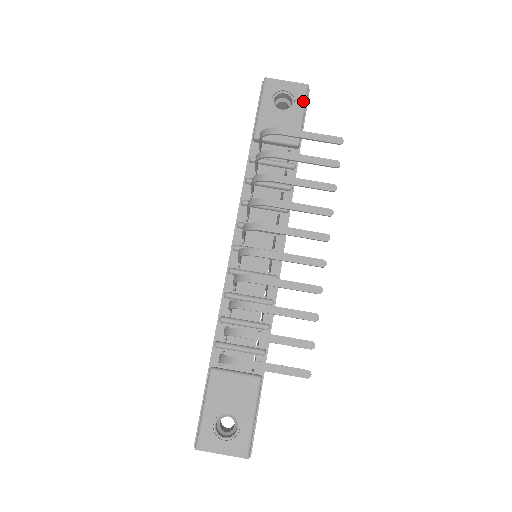
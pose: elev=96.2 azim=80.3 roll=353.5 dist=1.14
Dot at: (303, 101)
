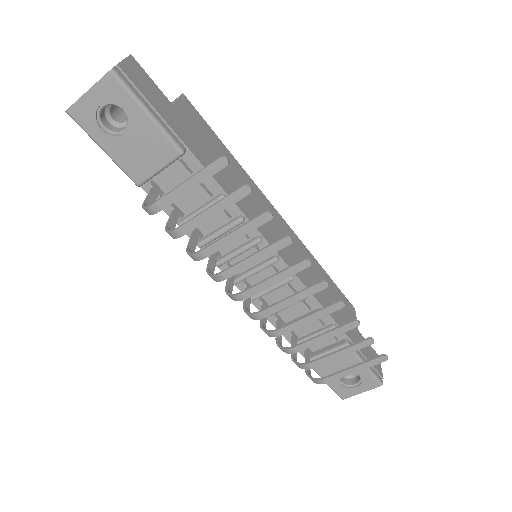
Dot at: (130, 99)
